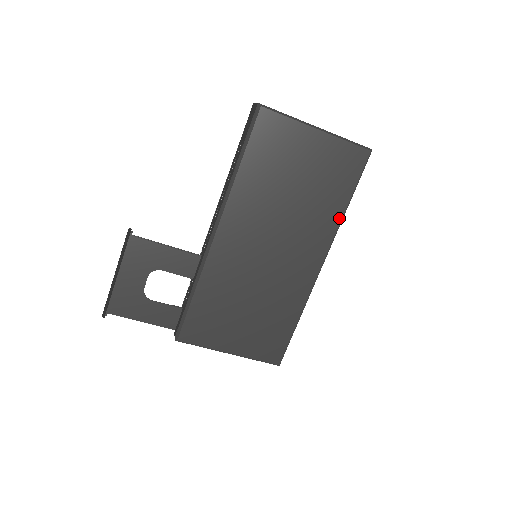
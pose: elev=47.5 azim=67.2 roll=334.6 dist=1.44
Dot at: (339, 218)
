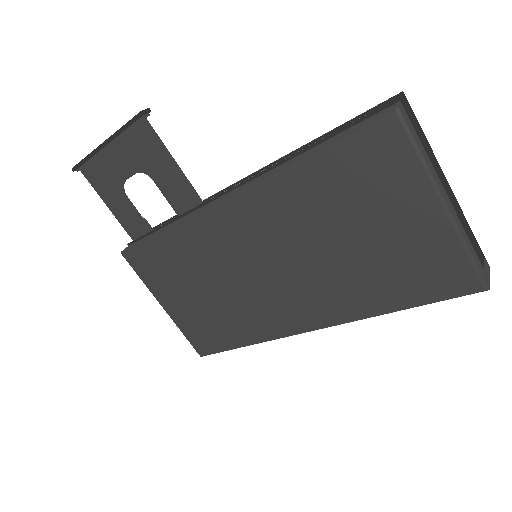
Dot at: (372, 312)
